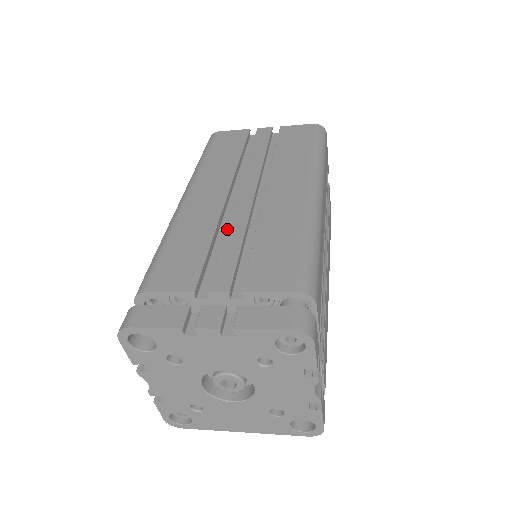
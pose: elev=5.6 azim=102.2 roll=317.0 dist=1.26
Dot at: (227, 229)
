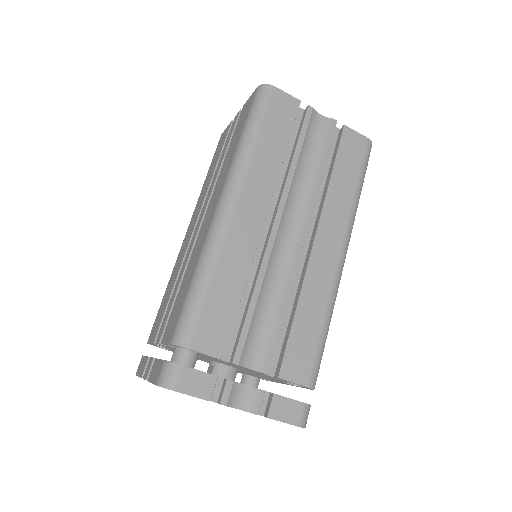
Dot at: (180, 272)
